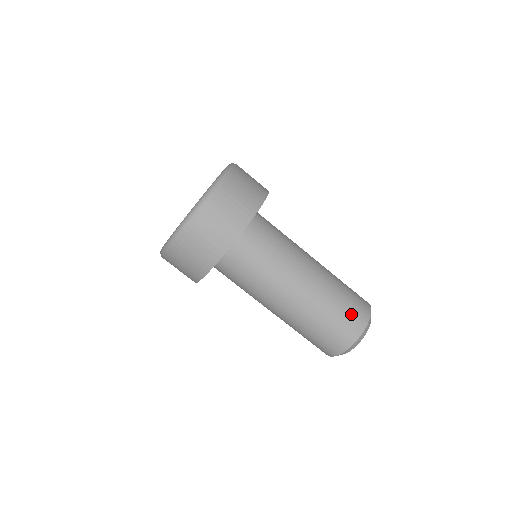
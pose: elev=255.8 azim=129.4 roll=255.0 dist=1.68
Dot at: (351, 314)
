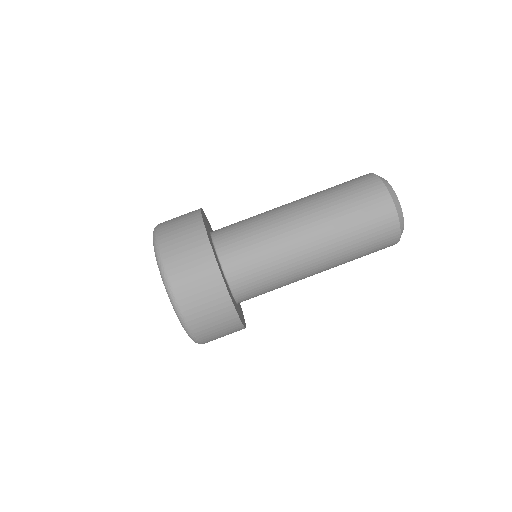
Dot at: (376, 228)
